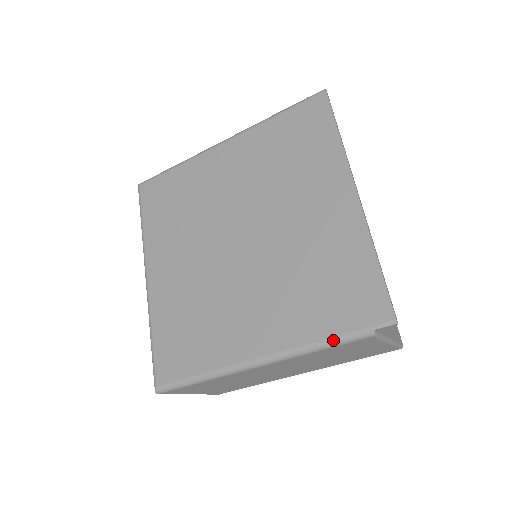
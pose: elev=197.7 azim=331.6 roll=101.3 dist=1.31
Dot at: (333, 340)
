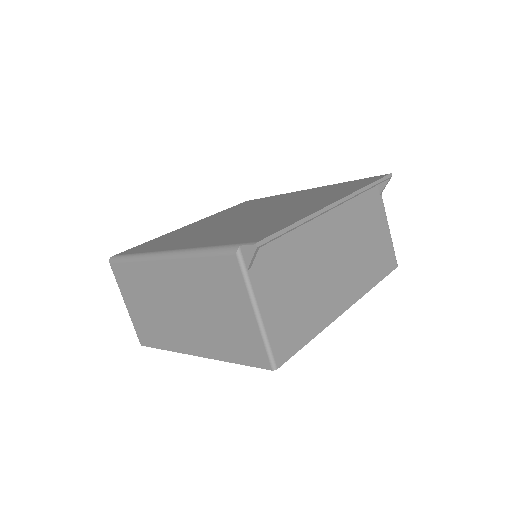
Dot at: (213, 247)
